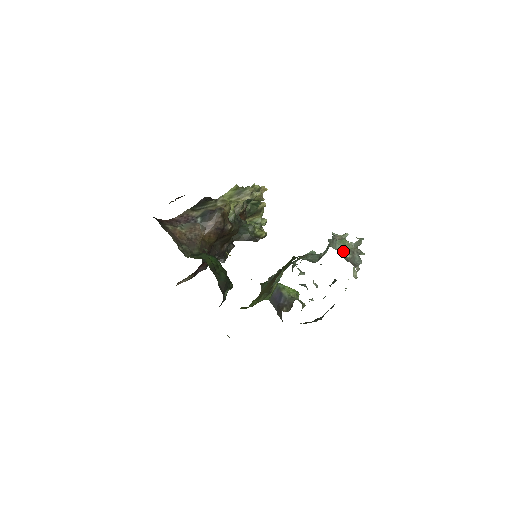
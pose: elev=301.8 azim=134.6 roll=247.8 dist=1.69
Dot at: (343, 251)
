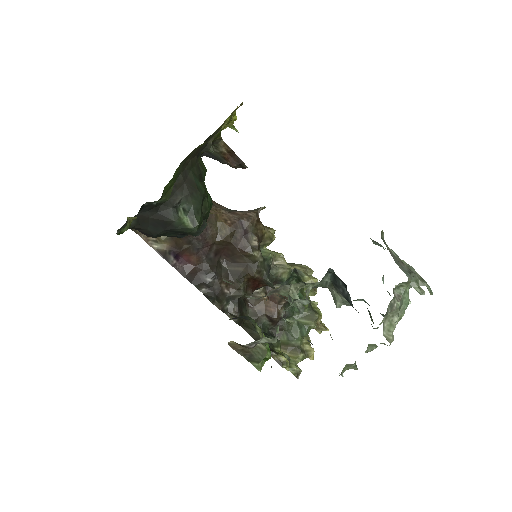
Dot at: occluded
